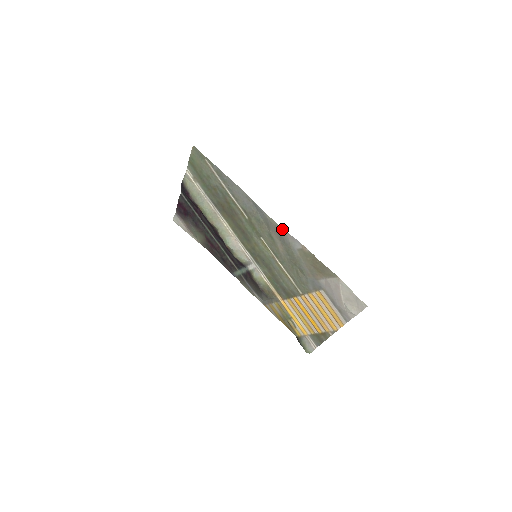
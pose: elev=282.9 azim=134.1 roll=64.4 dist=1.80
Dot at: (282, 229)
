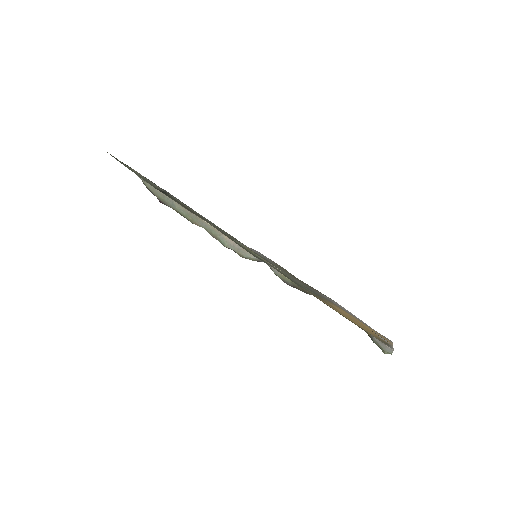
Dot at: (235, 239)
